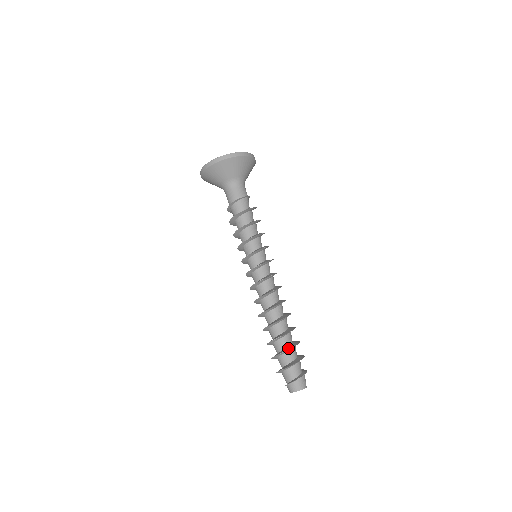
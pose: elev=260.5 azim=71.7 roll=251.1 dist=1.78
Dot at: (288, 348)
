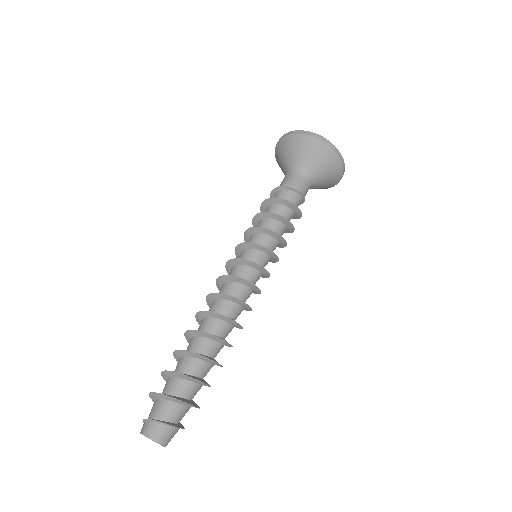
Dot at: (197, 378)
